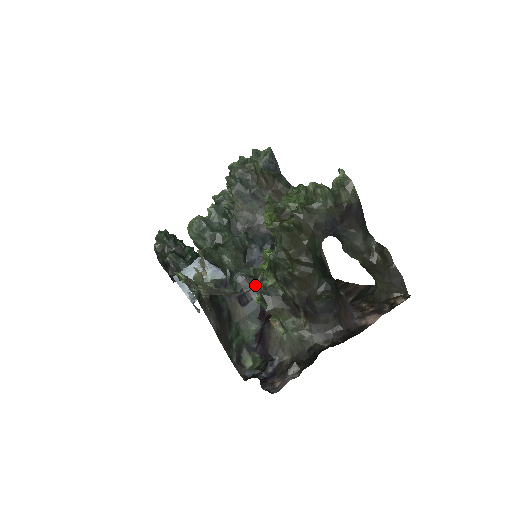
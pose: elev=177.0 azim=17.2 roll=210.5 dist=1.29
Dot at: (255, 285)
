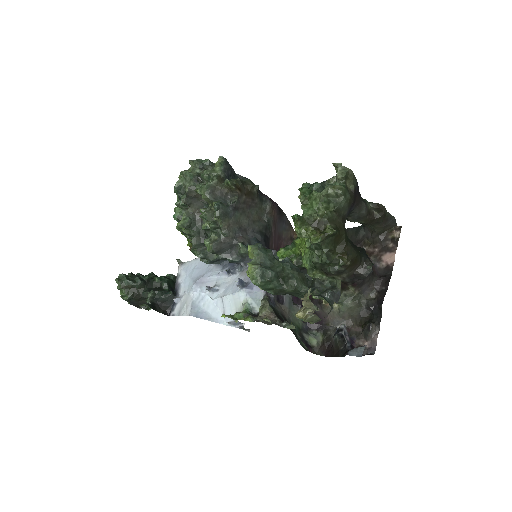
Dot at: (340, 293)
